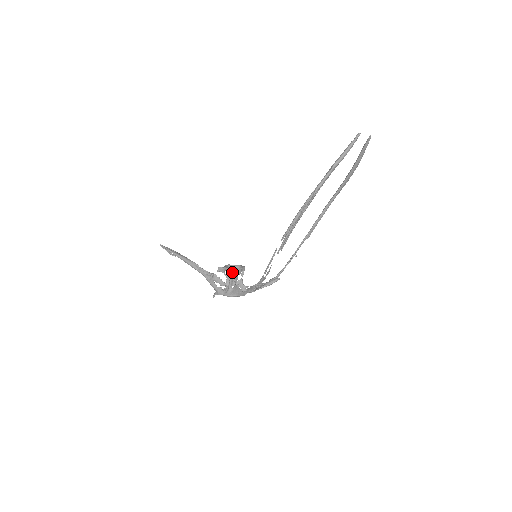
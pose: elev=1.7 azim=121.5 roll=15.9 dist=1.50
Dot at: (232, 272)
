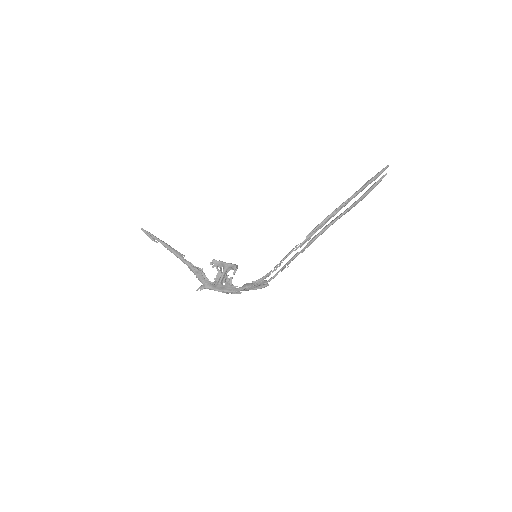
Dot at: (228, 267)
